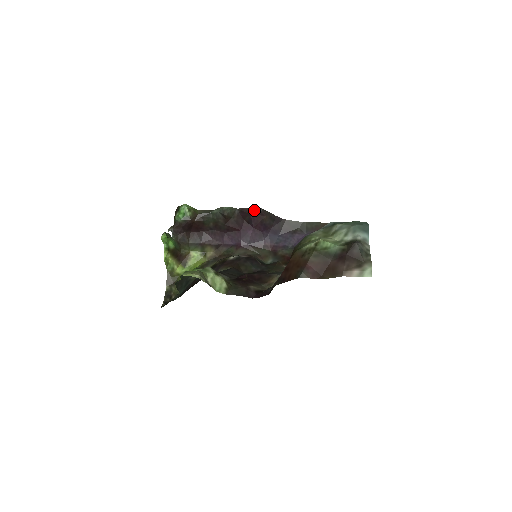
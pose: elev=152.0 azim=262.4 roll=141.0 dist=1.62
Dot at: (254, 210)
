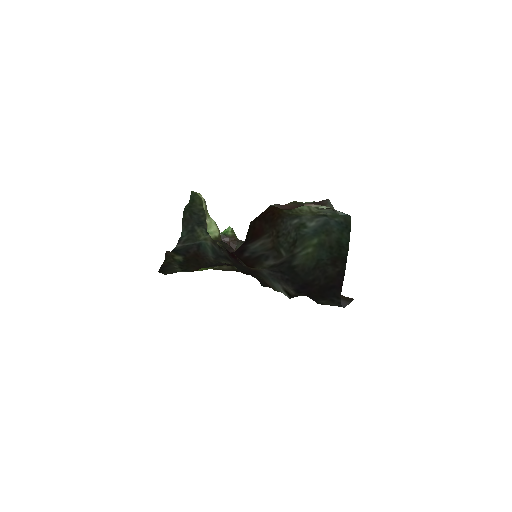
Dot at: occluded
